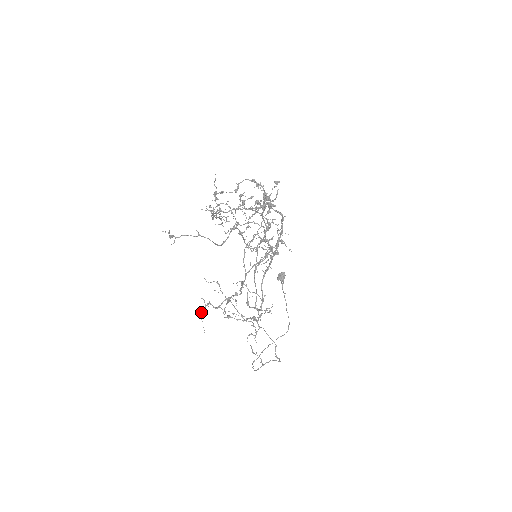
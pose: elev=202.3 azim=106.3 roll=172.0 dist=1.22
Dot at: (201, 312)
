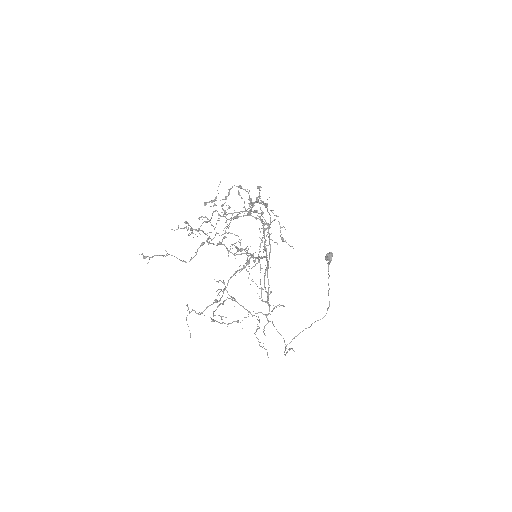
Dot at: (186, 318)
